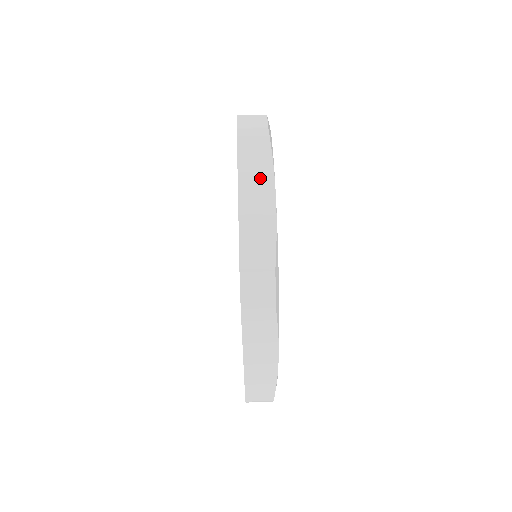
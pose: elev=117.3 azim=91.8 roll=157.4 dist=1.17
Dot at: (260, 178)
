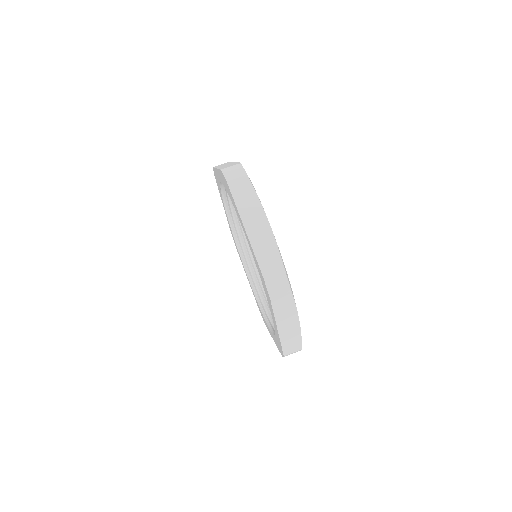
Dot at: (254, 211)
